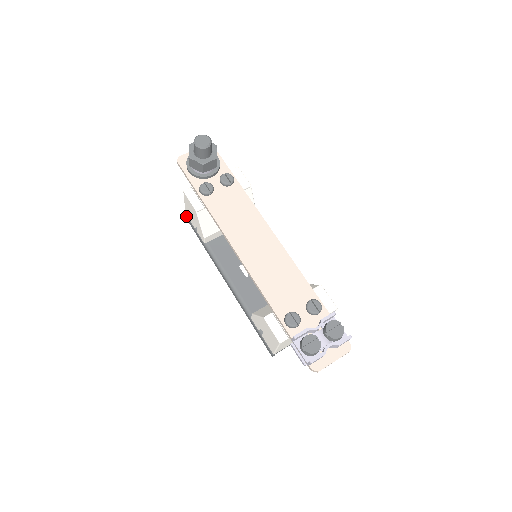
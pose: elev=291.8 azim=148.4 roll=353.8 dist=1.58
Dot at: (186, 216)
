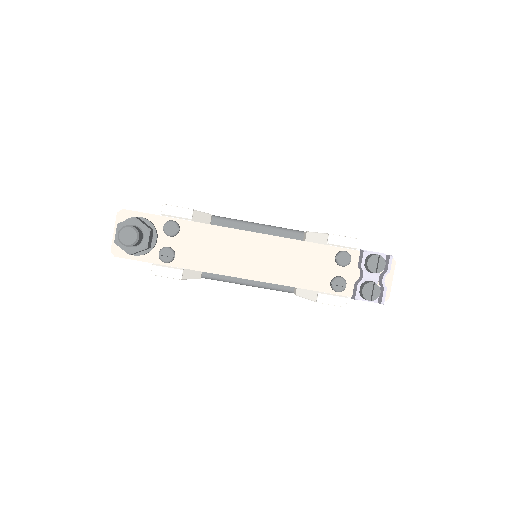
Dot at: occluded
